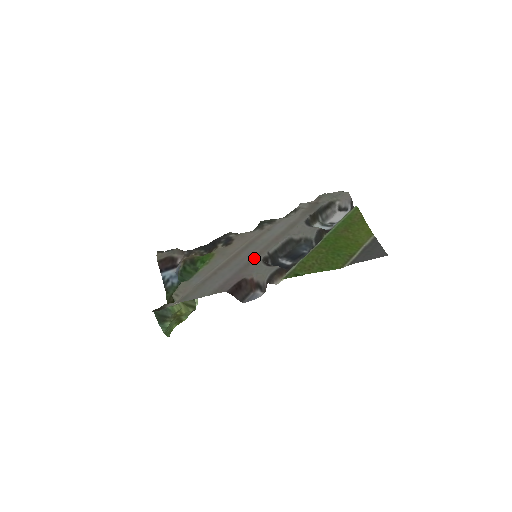
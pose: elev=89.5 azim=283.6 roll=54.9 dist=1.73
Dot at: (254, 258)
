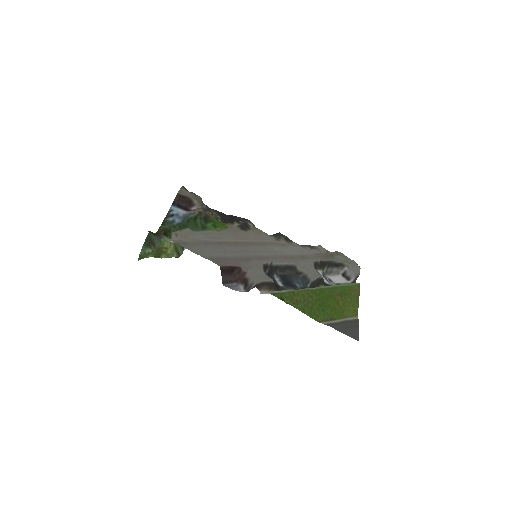
Dot at: (258, 258)
